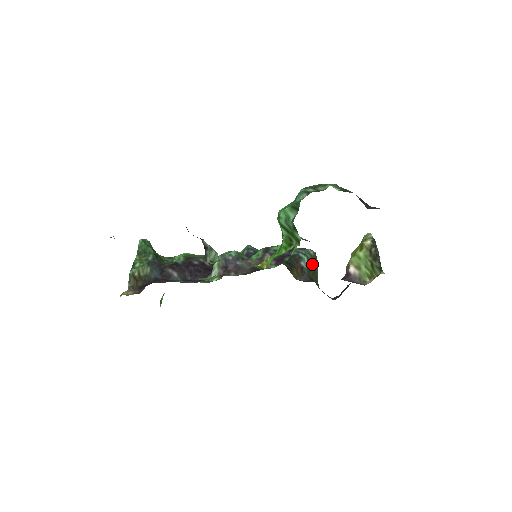
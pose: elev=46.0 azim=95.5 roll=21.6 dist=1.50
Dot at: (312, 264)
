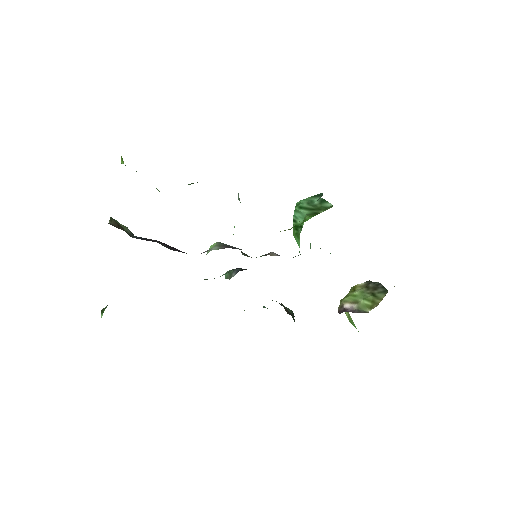
Dot at: (293, 316)
